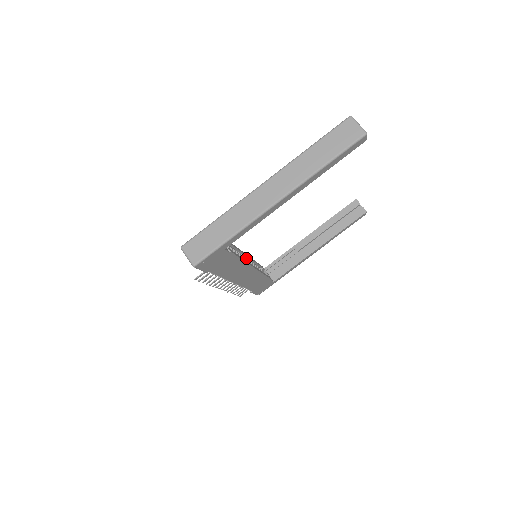
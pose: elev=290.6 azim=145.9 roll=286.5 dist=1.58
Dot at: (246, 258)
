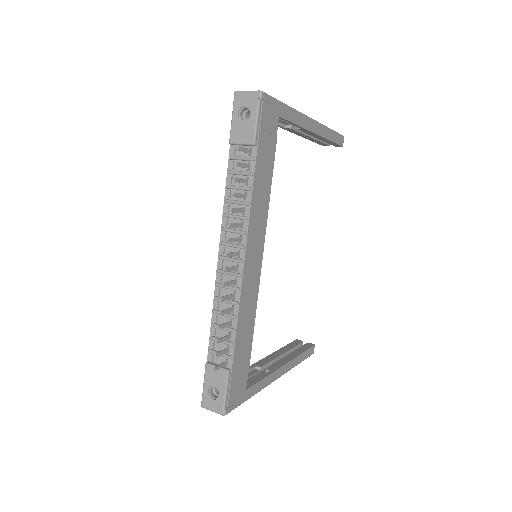
Dot at: occluded
